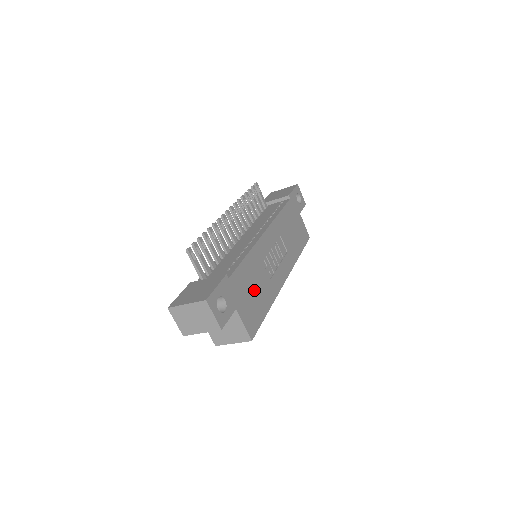
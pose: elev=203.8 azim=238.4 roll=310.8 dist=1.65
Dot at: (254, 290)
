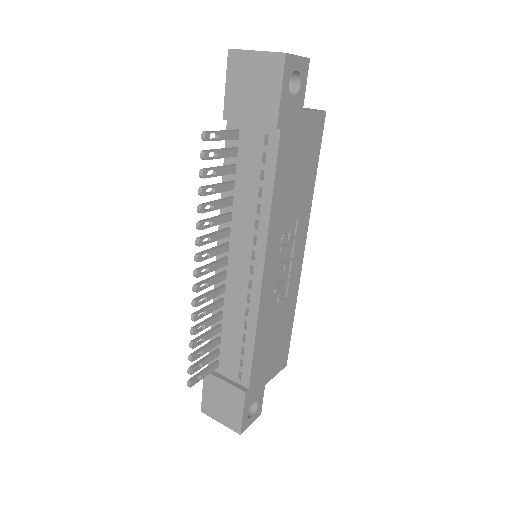
Dot at: (274, 340)
